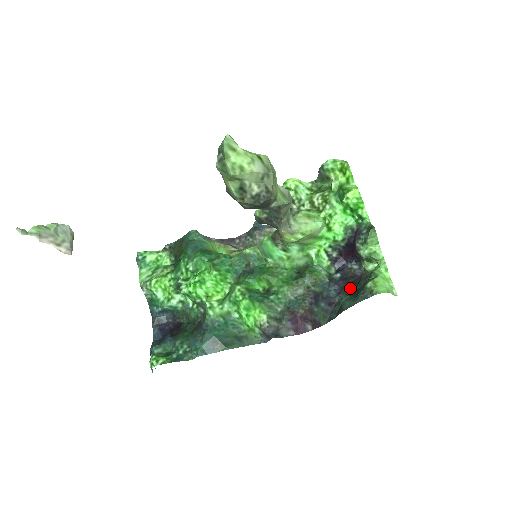
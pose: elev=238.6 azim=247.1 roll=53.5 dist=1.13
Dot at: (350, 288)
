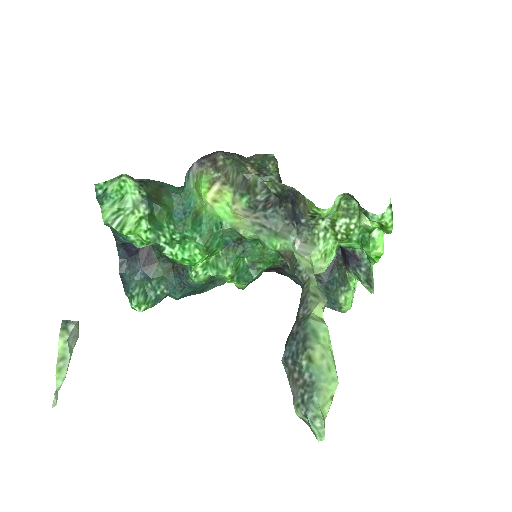
Dot at: (323, 275)
